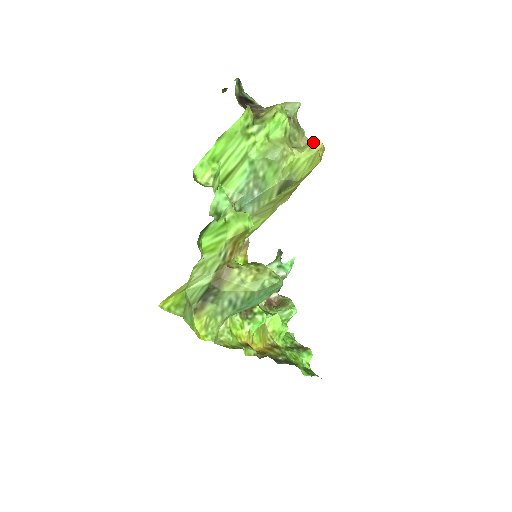
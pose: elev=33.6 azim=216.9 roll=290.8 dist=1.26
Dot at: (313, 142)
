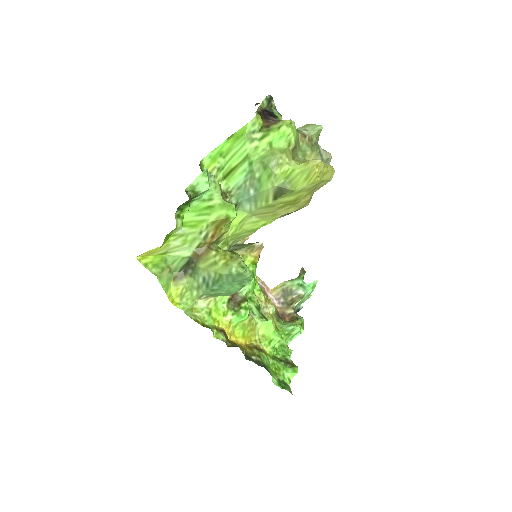
Dot at: (314, 159)
